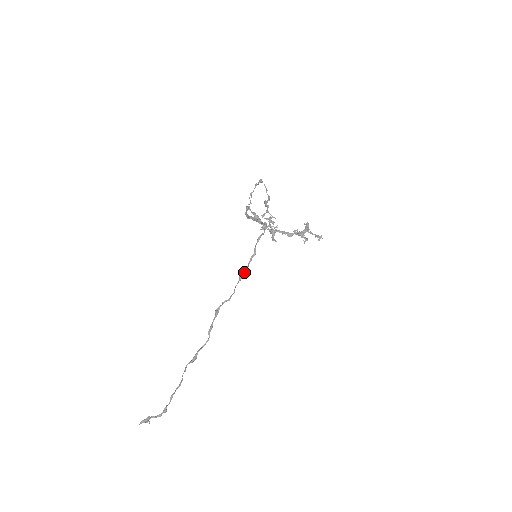
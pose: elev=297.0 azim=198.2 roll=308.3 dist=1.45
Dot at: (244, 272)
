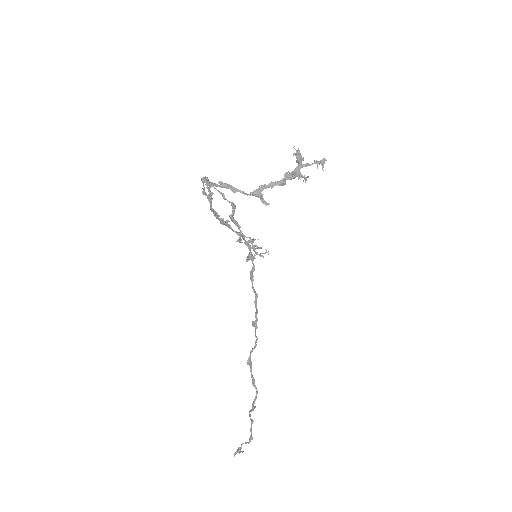
Dot at: (256, 319)
